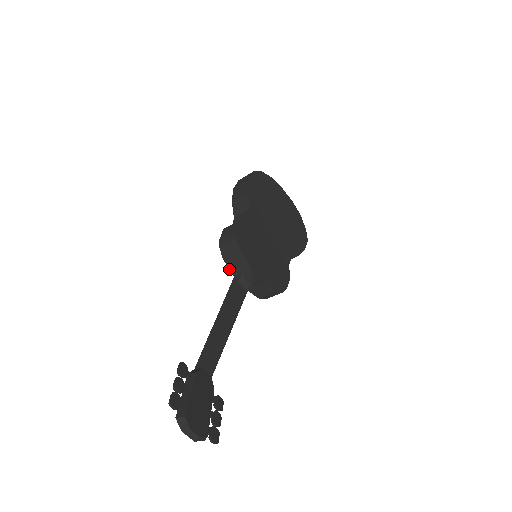
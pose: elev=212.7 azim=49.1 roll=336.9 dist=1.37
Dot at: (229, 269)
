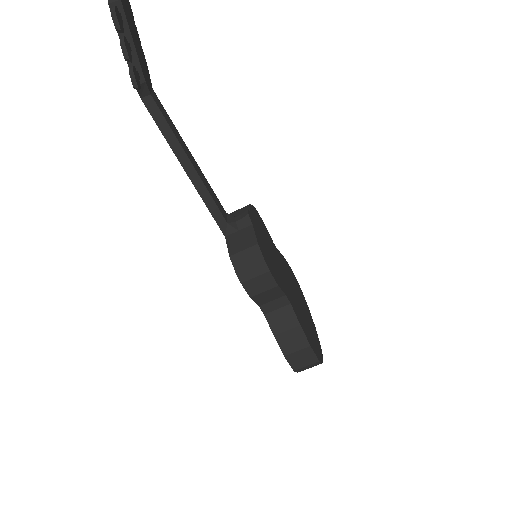
Dot at: occluded
